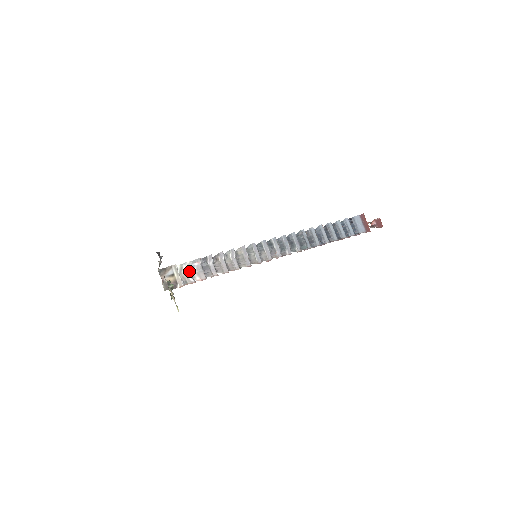
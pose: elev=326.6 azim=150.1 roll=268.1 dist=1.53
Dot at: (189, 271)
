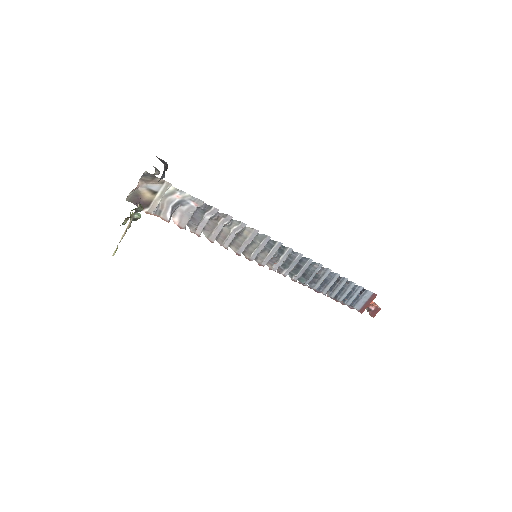
Dot at: (177, 203)
